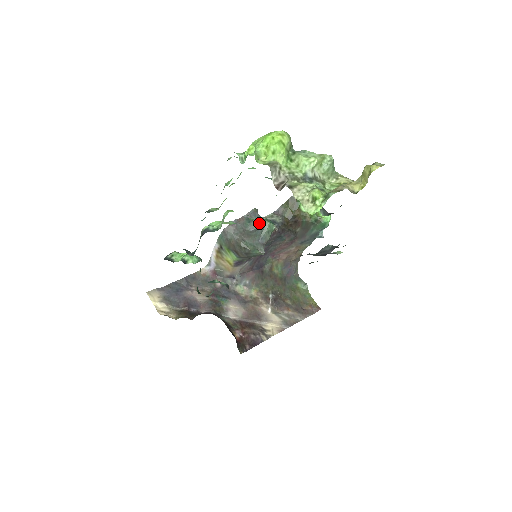
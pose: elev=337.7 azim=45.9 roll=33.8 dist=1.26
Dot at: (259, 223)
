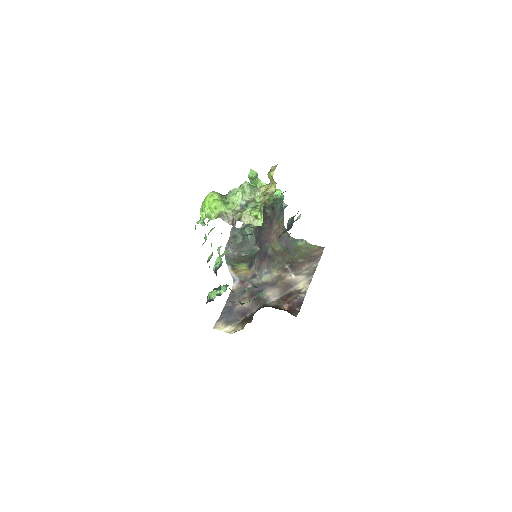
Dot at: (242, 234)
